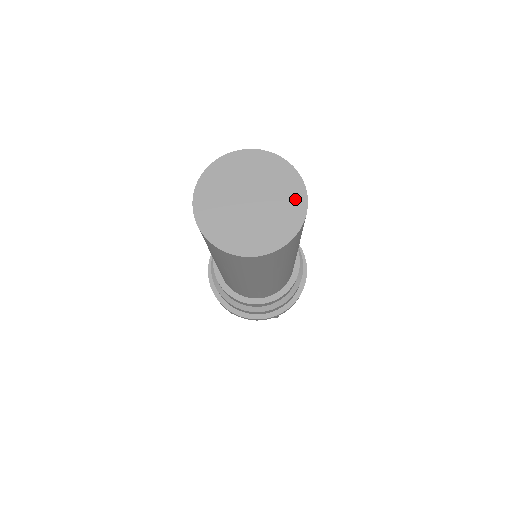
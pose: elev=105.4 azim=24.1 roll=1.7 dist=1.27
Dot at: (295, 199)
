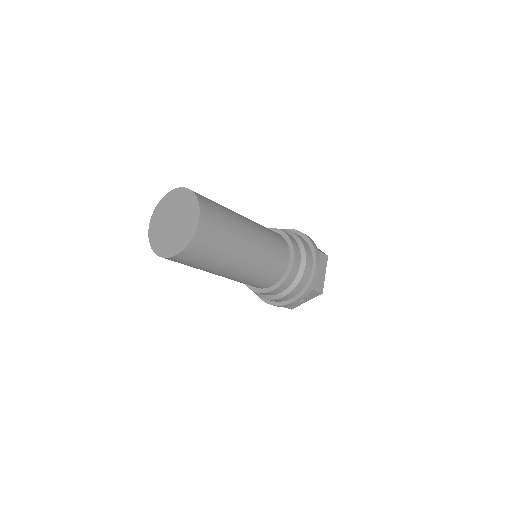
Dot at: (192, 204)
